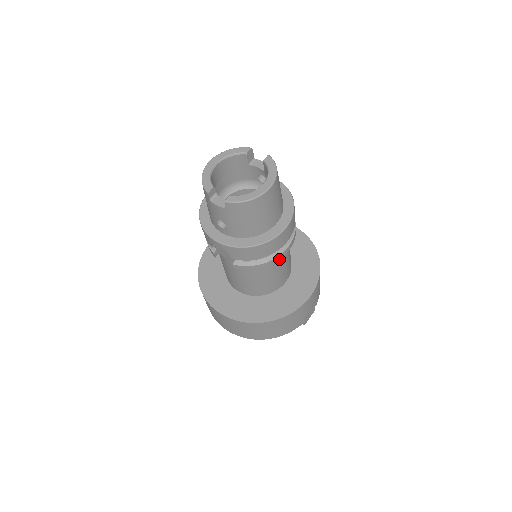
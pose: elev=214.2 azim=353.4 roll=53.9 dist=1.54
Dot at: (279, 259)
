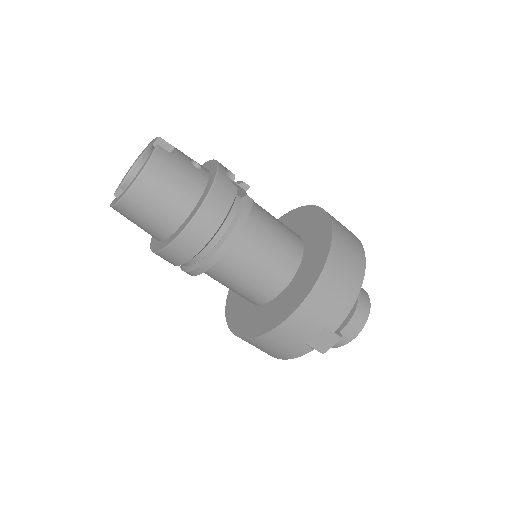
Dot at: (209, 267)
